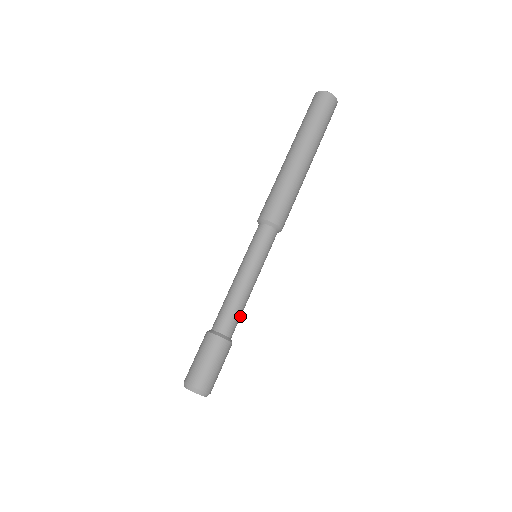
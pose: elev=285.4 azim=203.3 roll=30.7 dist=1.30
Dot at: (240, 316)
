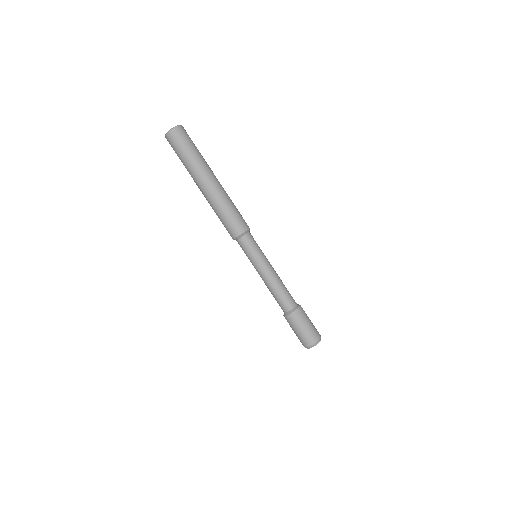
Dot at: (285, 293)
